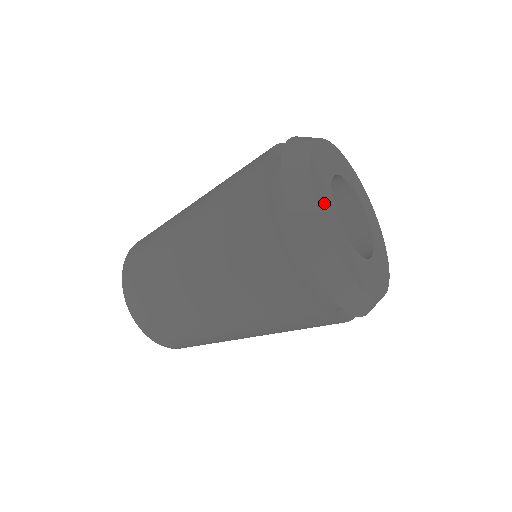
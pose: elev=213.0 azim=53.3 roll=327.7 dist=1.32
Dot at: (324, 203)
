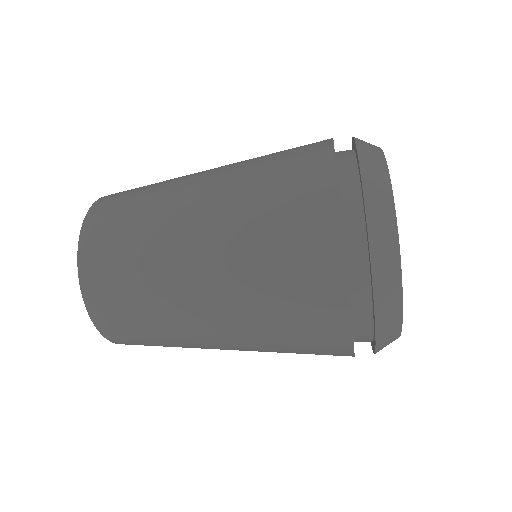
Dot at: occluded
